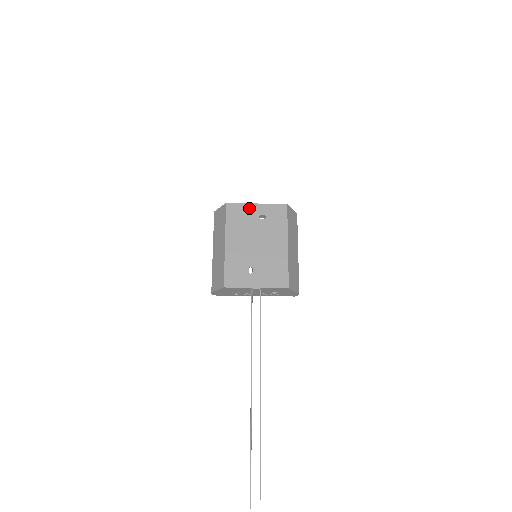
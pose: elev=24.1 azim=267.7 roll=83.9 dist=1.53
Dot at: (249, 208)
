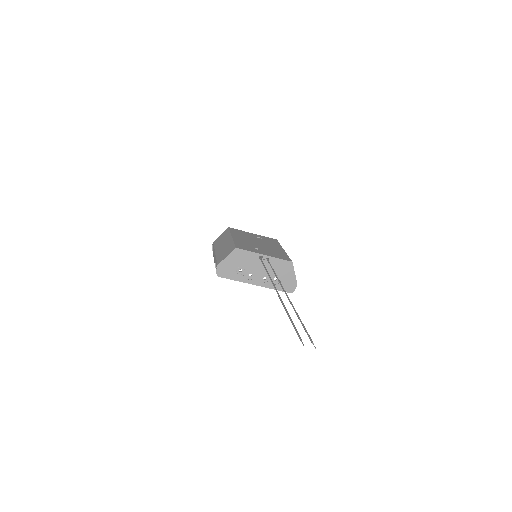
Dot at: (247, 233)
